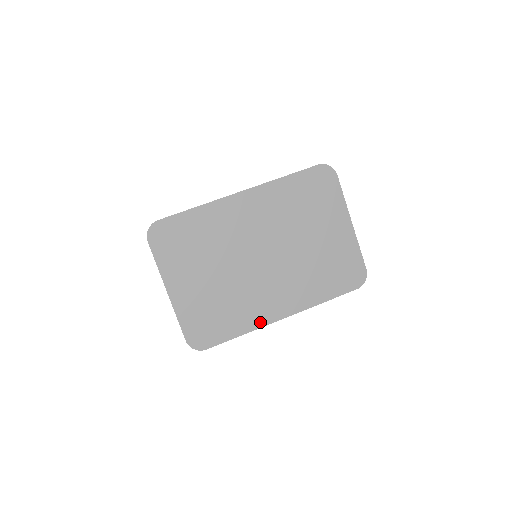
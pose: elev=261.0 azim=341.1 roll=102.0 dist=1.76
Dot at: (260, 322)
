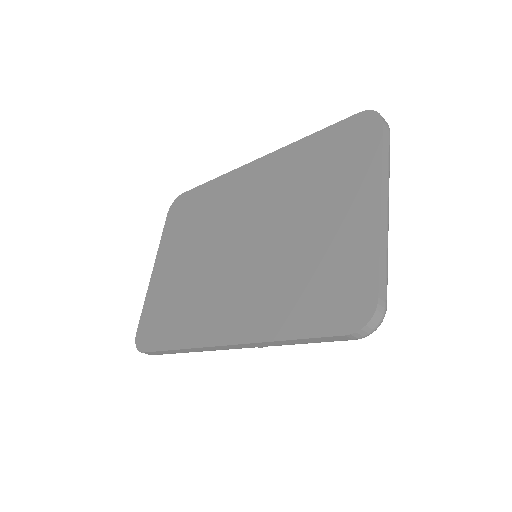
Dot at: (198, 339)
